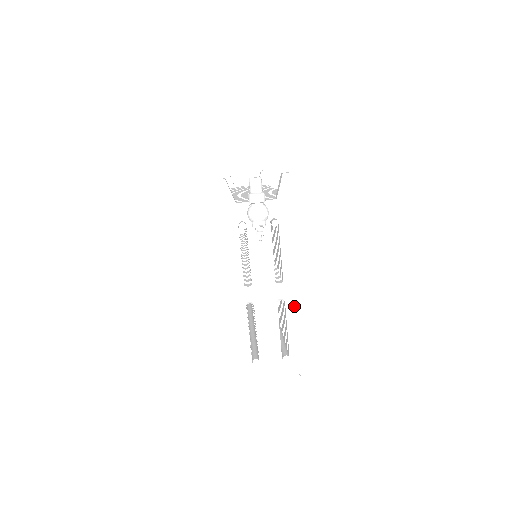
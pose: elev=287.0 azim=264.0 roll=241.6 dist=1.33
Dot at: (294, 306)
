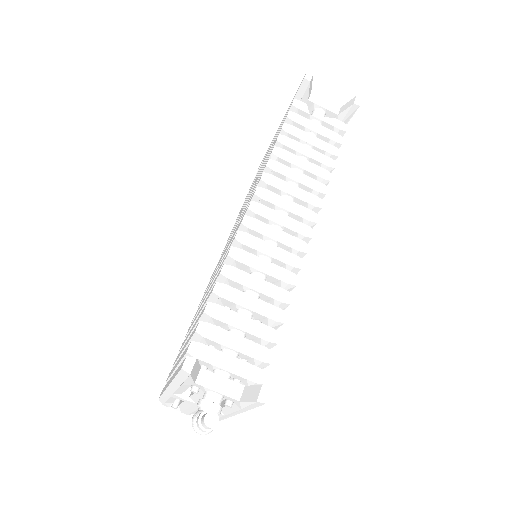
Dot at: (220, 417)
